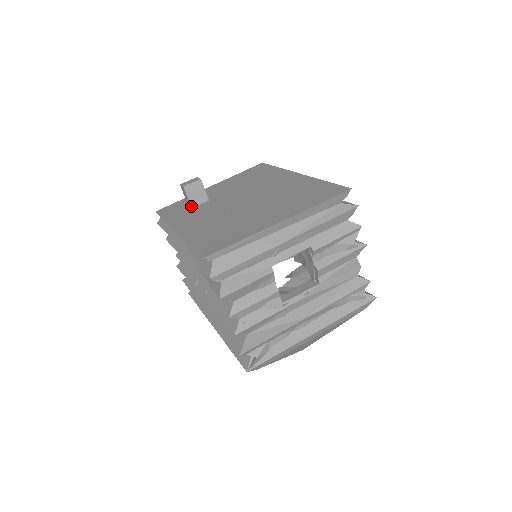
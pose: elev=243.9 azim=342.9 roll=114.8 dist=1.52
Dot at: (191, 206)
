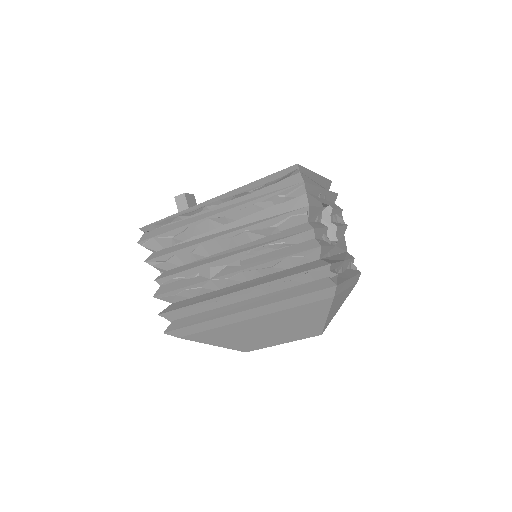
Dot at: occluded
